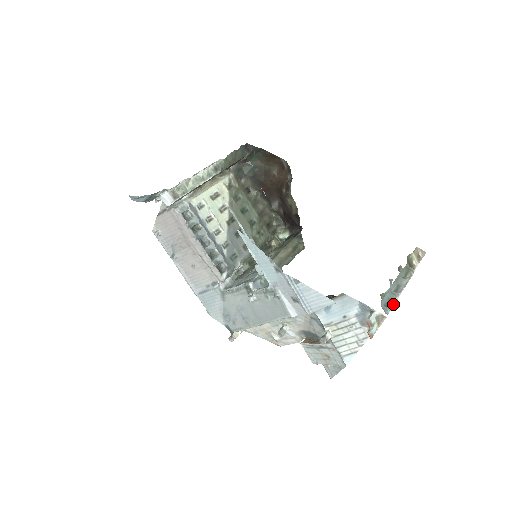
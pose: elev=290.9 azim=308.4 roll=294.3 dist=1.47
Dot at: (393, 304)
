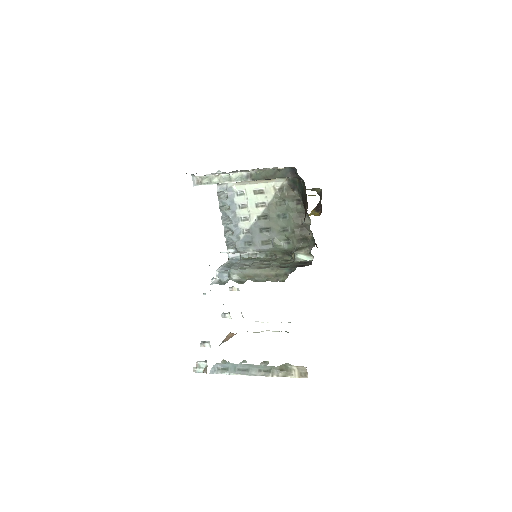
Dot at: (225, 373)
